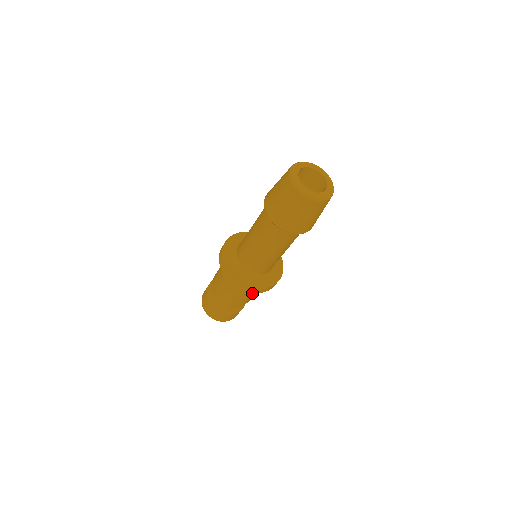
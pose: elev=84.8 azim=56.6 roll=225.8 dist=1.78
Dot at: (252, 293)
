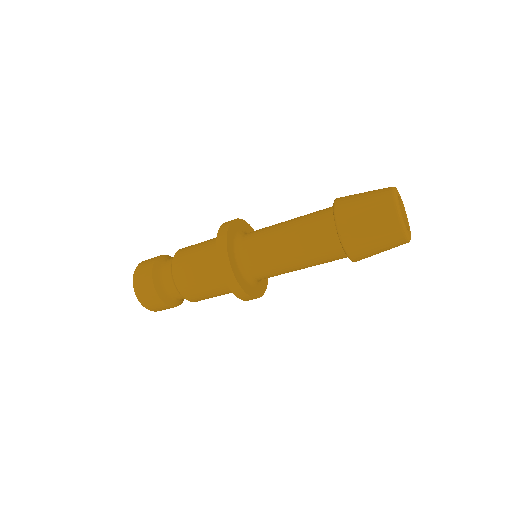
Dot at: (208, 282)
